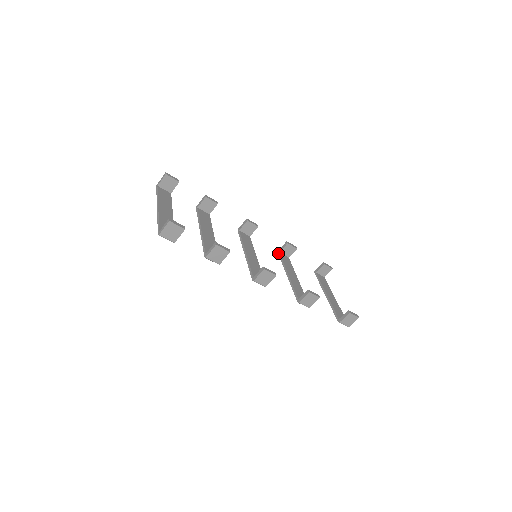
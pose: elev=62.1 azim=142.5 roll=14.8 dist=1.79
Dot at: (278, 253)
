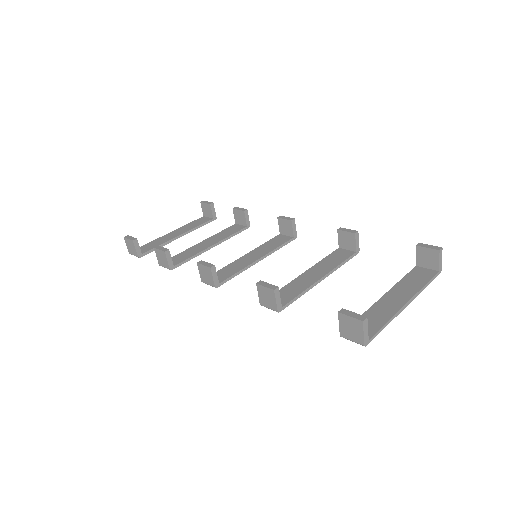
Dot at: (338, 249)
